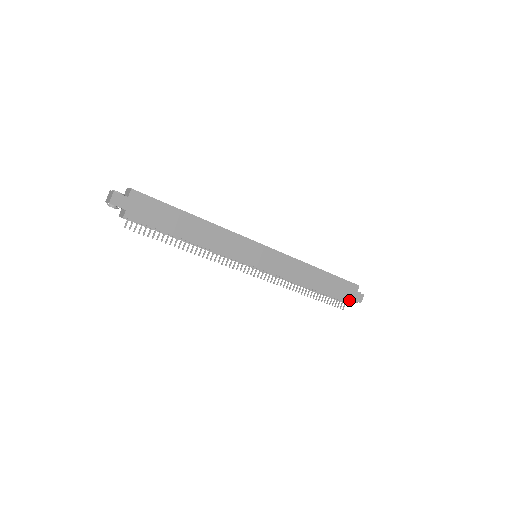
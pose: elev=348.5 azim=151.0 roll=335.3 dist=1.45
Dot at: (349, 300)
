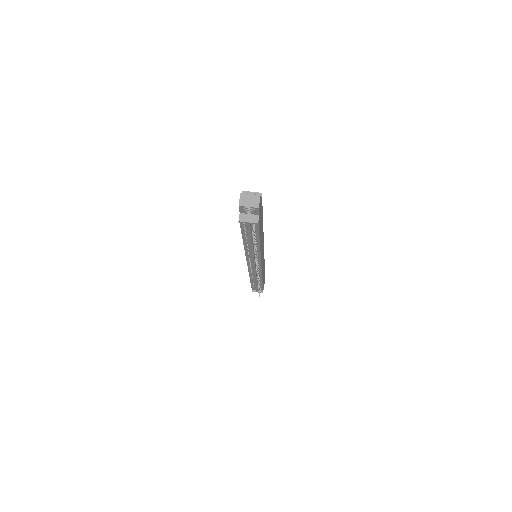
Dot at: occluded
